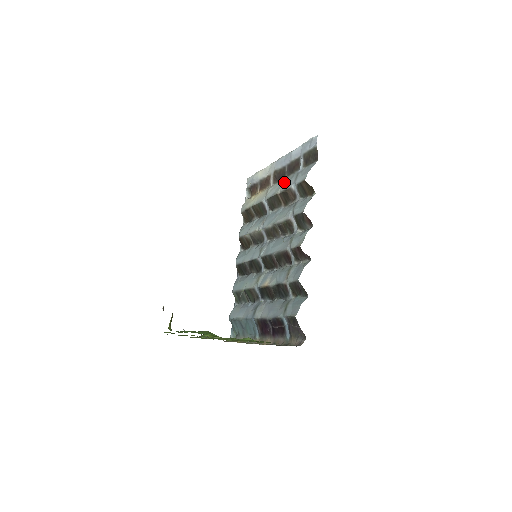
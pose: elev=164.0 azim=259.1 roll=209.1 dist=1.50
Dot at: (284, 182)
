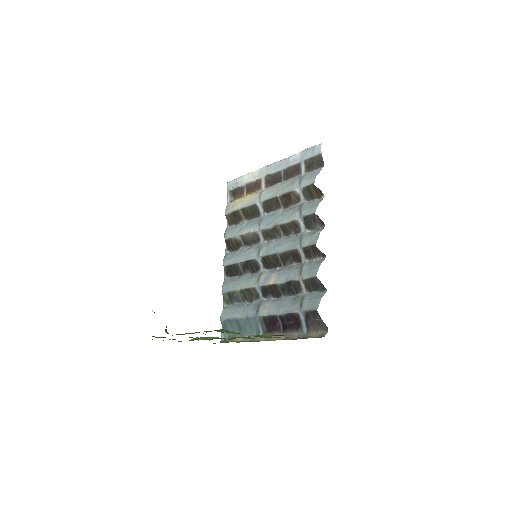
Dot at: (283, 186)
